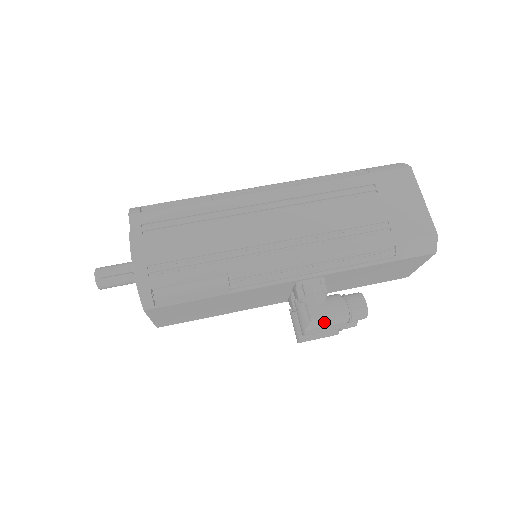
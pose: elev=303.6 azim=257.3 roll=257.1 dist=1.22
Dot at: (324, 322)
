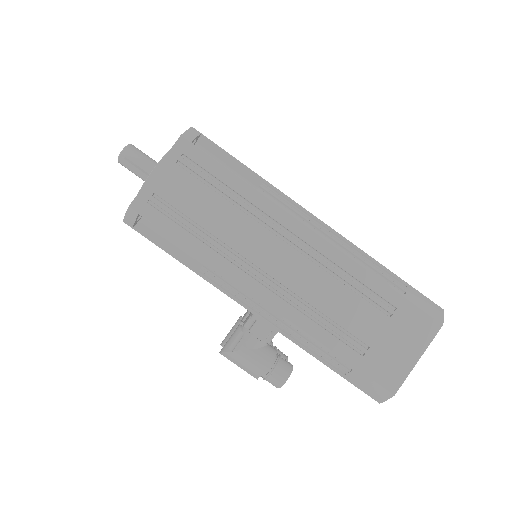
Dot at: (242, 361)
